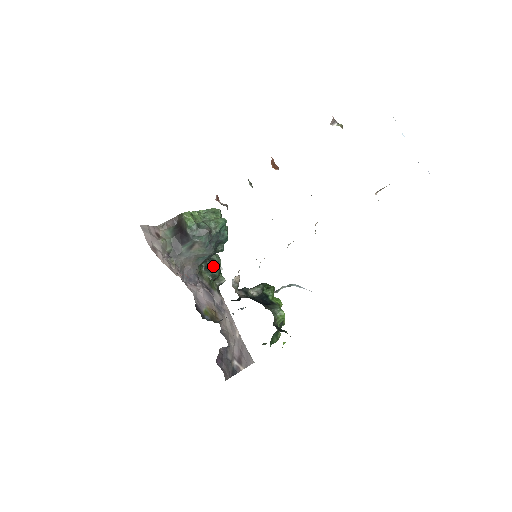
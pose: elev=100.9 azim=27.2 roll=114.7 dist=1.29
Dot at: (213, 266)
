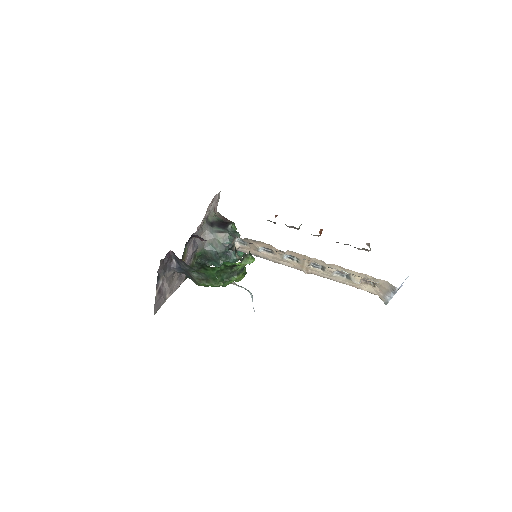
Dot at: occluded
